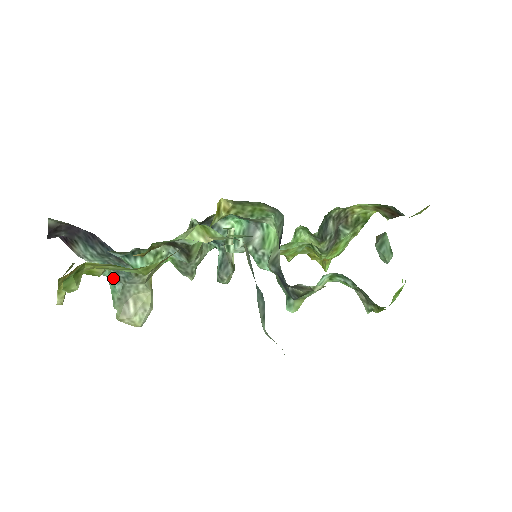
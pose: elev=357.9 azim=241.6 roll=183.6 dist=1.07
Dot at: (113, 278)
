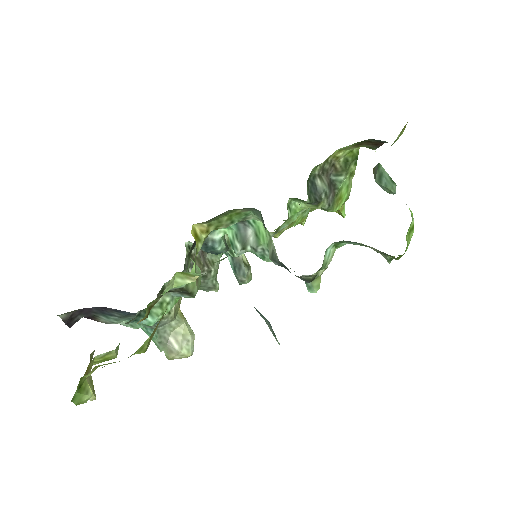
Dot at: (145, 328)
